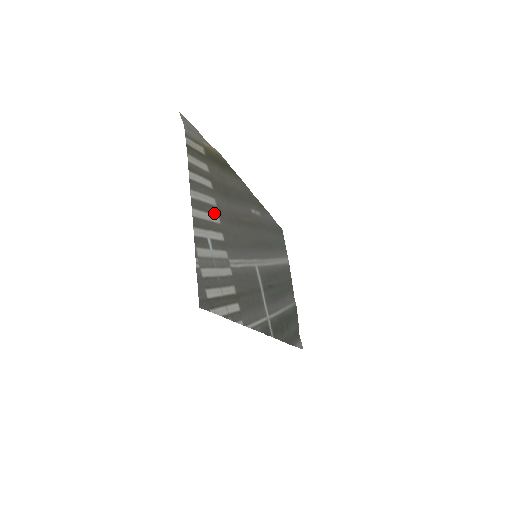
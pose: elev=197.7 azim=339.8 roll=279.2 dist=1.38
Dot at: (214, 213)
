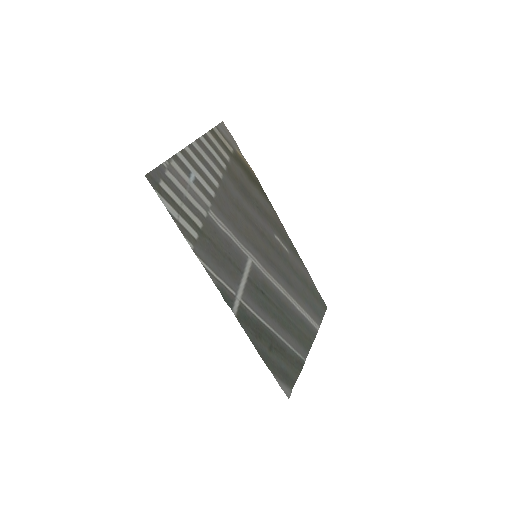
Dot at: (214, 177)
